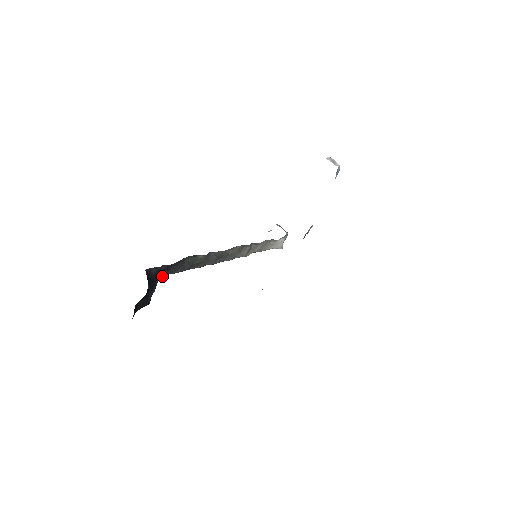
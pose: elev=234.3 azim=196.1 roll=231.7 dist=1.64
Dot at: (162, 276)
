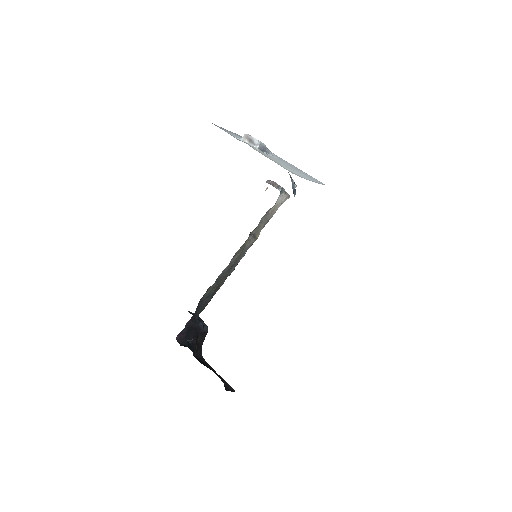
Dot at: (197, 318)
